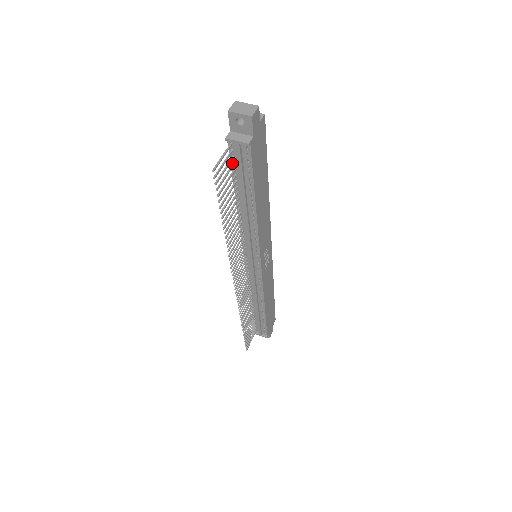
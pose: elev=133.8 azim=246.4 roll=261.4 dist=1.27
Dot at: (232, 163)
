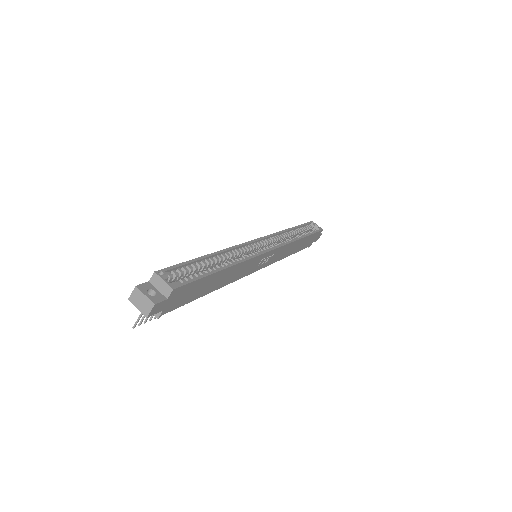
Dot at: occluded
